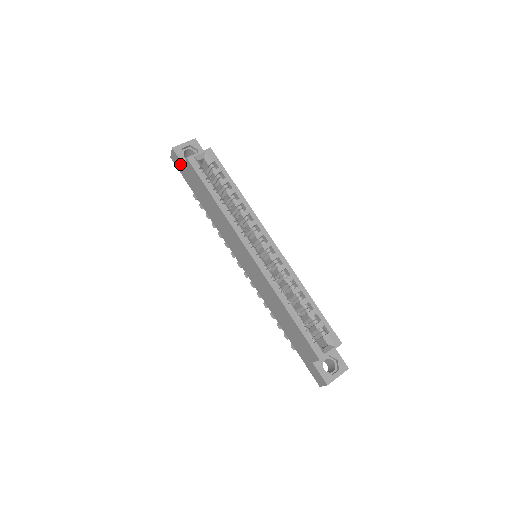
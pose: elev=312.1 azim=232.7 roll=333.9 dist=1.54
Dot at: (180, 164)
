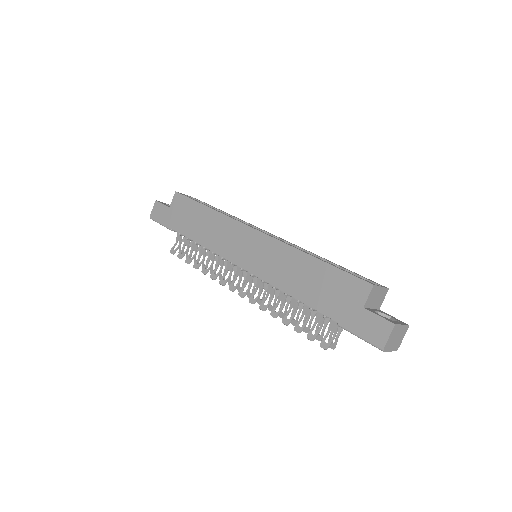
Dot at: (163, 210)
